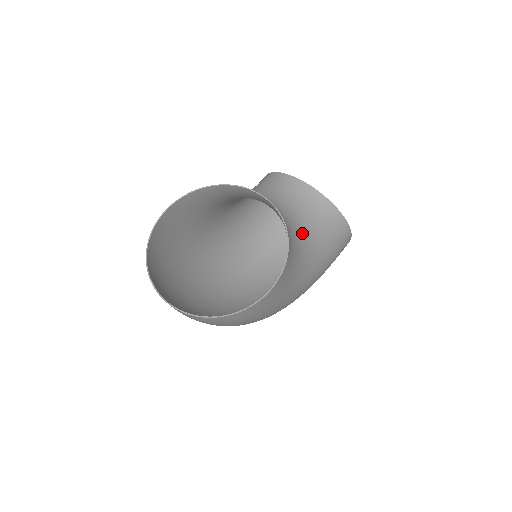
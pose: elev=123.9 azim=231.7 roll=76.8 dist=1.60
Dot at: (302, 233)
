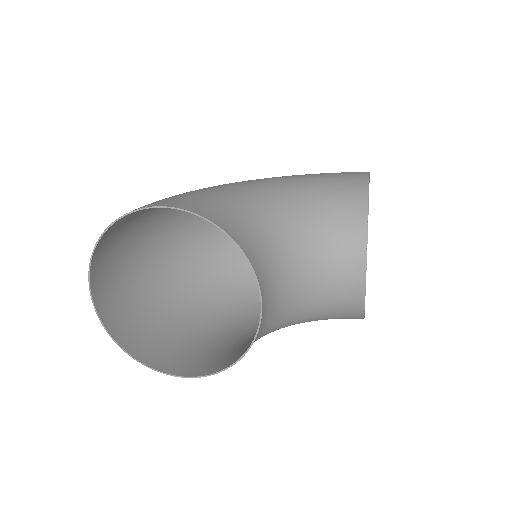
Dot at: (290, 320)
